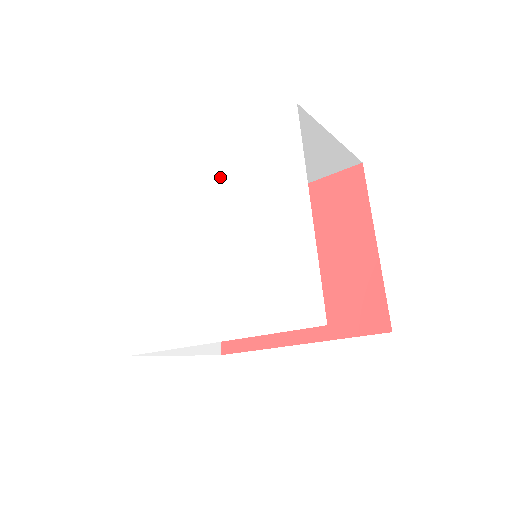
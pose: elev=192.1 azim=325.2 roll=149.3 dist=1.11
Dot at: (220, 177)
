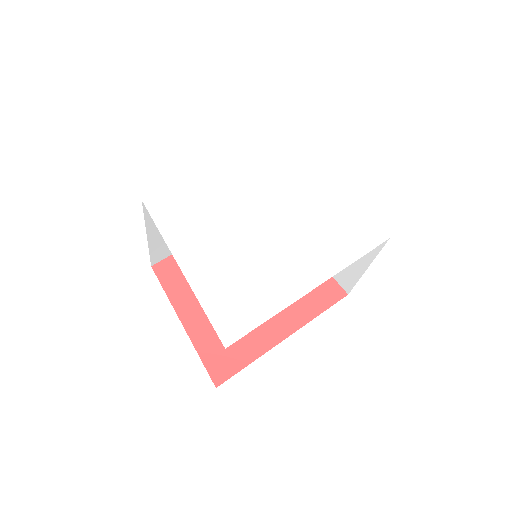
Dot at: (246, 178)
